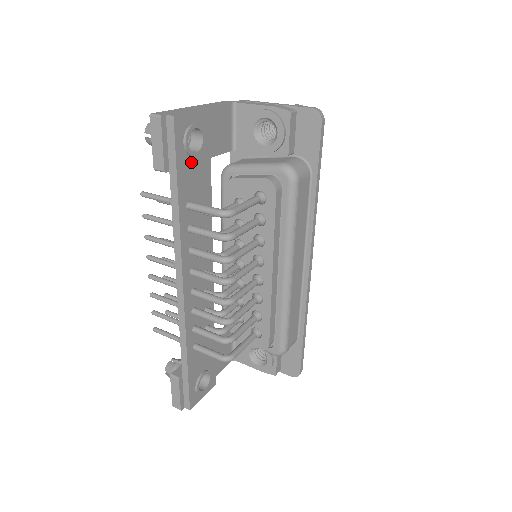
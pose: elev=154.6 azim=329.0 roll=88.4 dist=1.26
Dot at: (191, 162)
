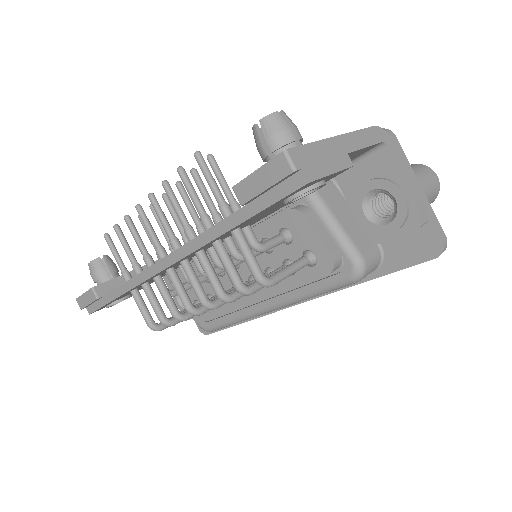
Dot at: (278, 204)
